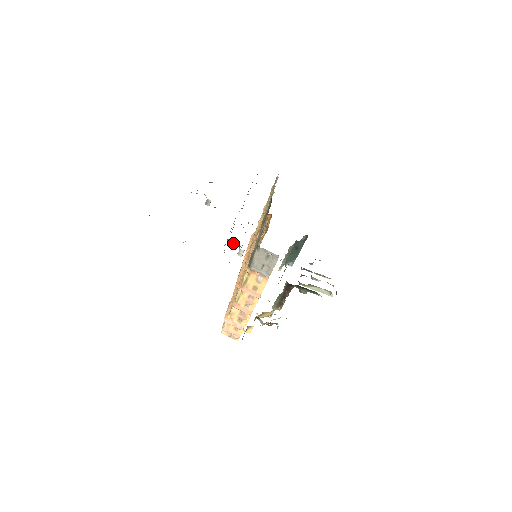
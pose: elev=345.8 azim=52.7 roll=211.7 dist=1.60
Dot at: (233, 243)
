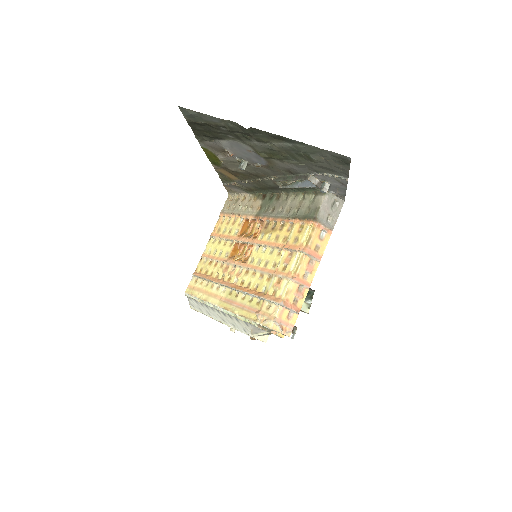
Dot at: (313, 181)
